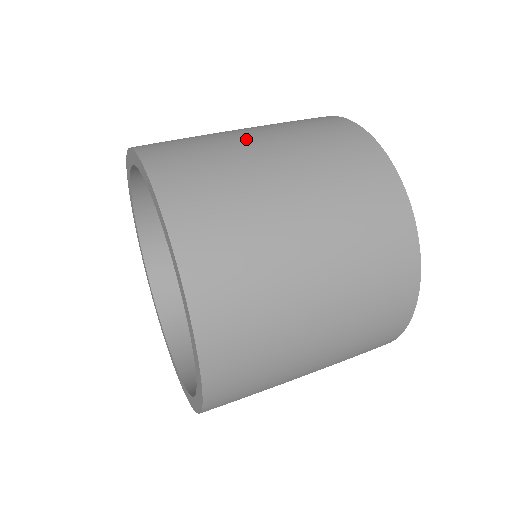
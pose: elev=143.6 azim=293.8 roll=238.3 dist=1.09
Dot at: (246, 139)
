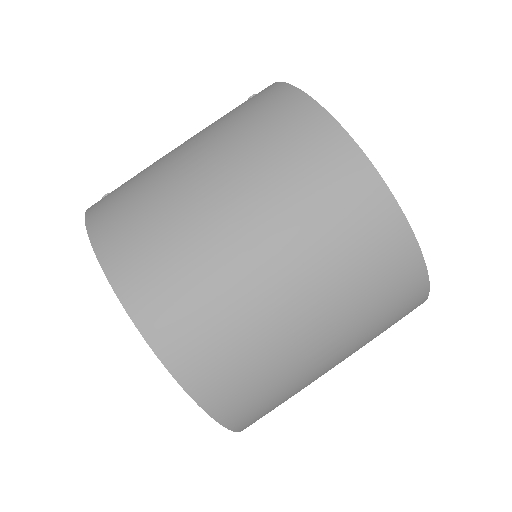
Dot at: (188, 173)
